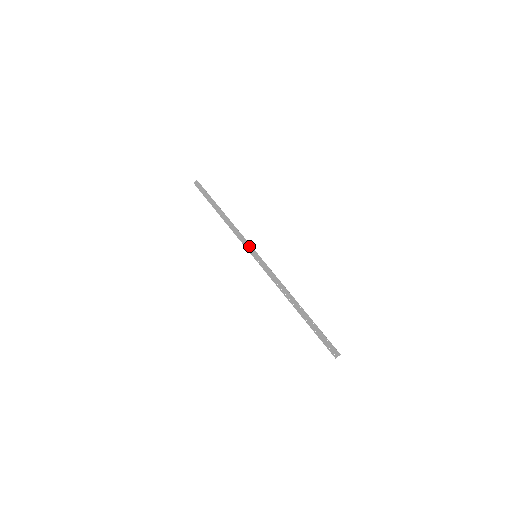
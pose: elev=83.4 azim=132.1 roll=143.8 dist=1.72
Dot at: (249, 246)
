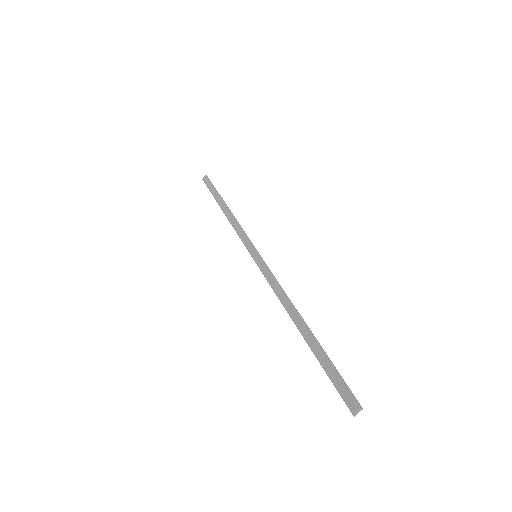
Dot at: (249, 244)
